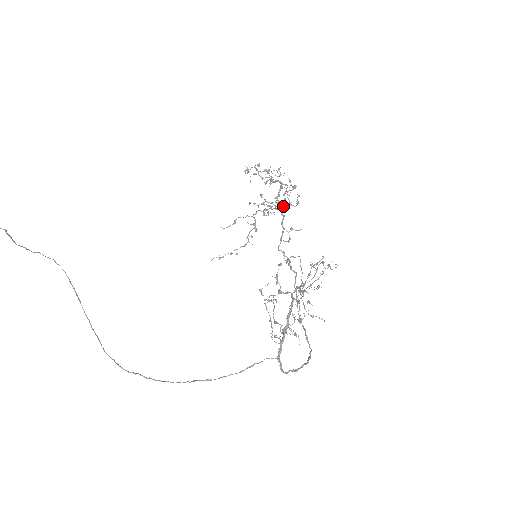
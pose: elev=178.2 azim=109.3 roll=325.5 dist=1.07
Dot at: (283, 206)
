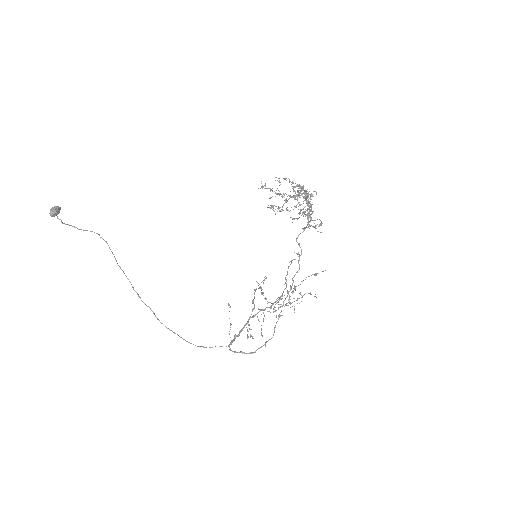
Dot at: occluded
